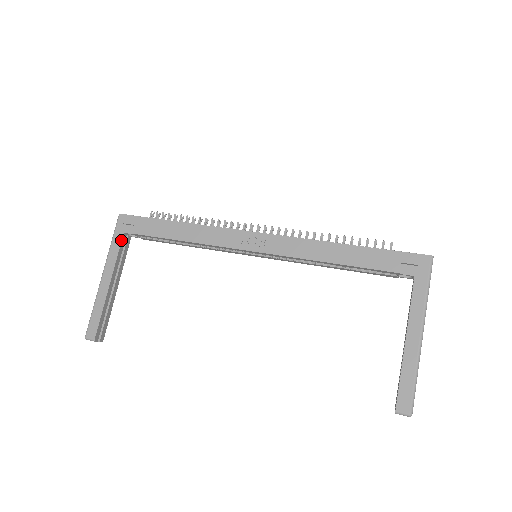
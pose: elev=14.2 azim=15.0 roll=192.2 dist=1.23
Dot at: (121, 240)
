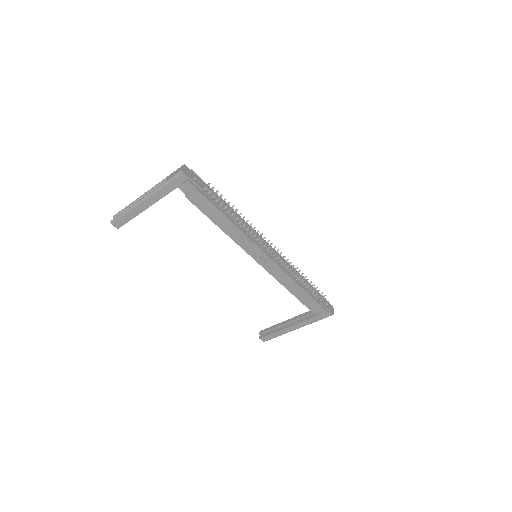
Dot at: (172, 190)
